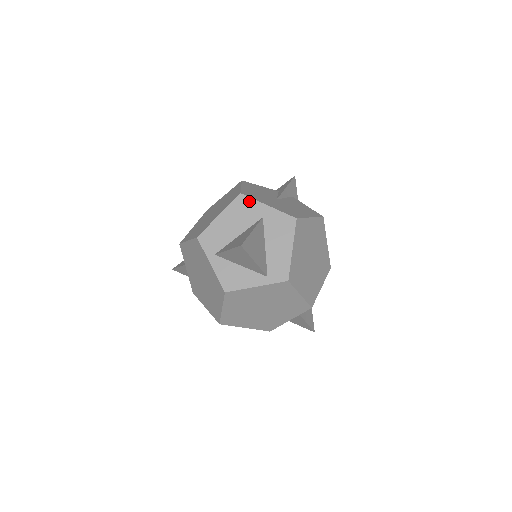
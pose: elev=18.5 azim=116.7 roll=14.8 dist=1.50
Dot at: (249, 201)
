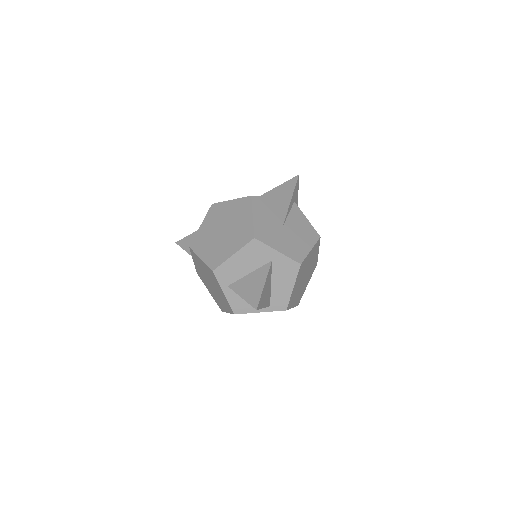
Dot at: (261, 246)
